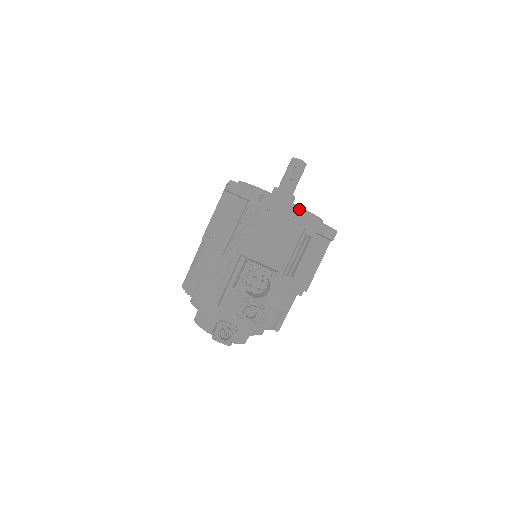
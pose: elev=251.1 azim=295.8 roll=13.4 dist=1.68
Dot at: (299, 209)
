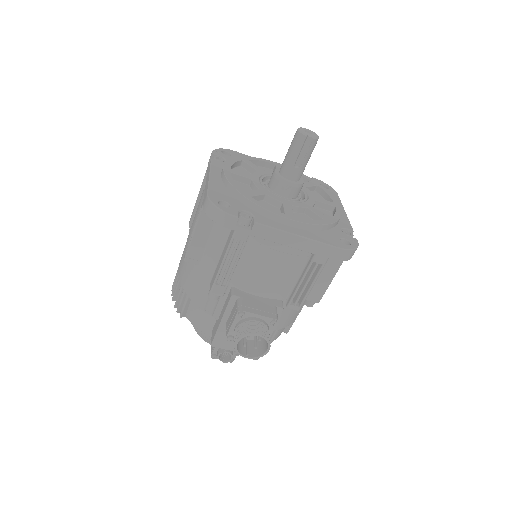
Dot at: (305, 226)
